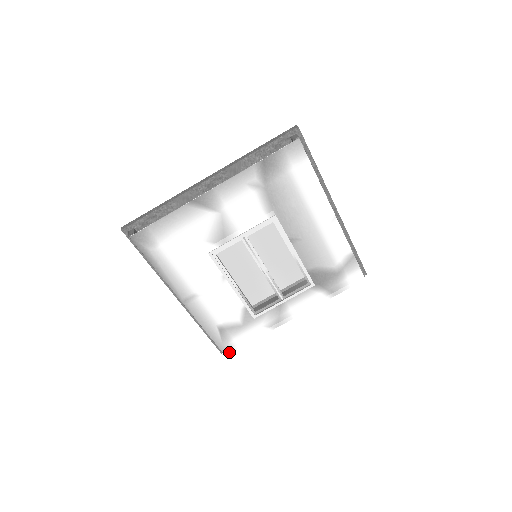
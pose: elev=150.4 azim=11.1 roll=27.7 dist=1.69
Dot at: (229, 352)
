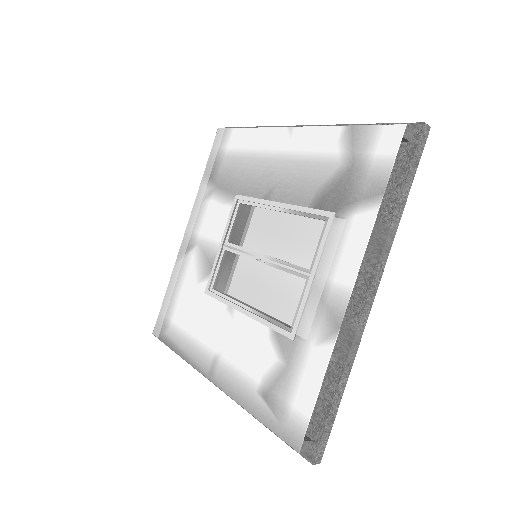
Dot at: (300, 440)
